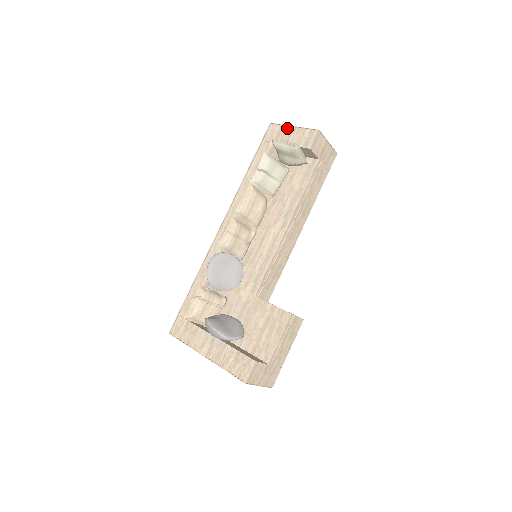
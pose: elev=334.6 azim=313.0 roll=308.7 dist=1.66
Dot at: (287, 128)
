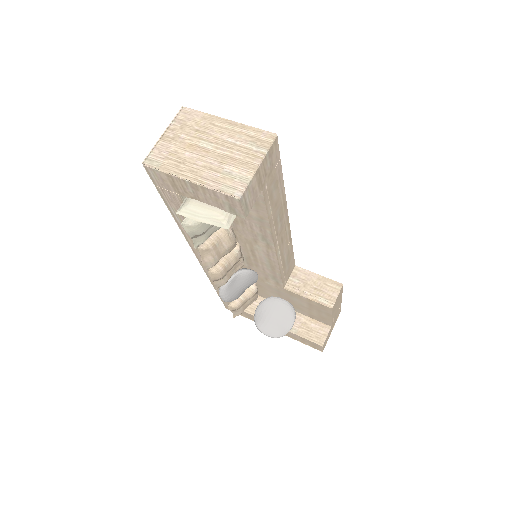
Dot at: (180, 181)
